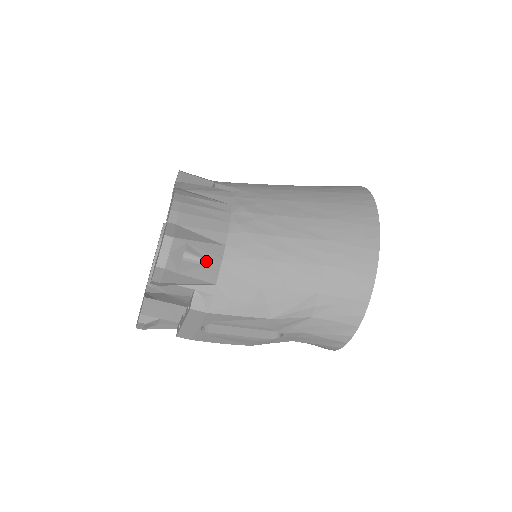
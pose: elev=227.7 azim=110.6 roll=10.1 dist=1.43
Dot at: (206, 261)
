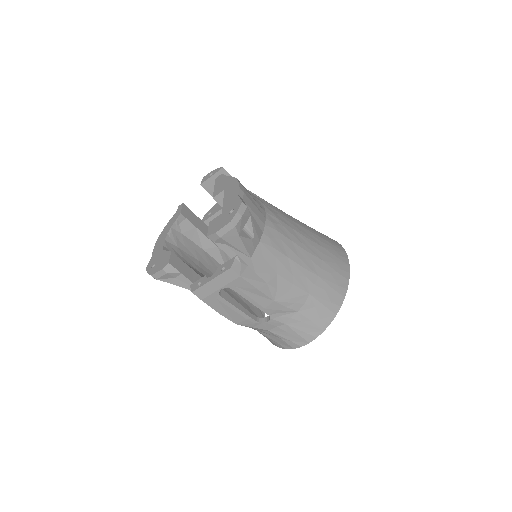
Dot at: (253, 236)
